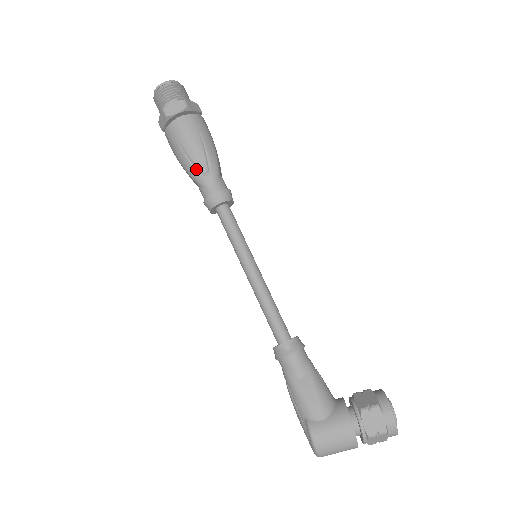
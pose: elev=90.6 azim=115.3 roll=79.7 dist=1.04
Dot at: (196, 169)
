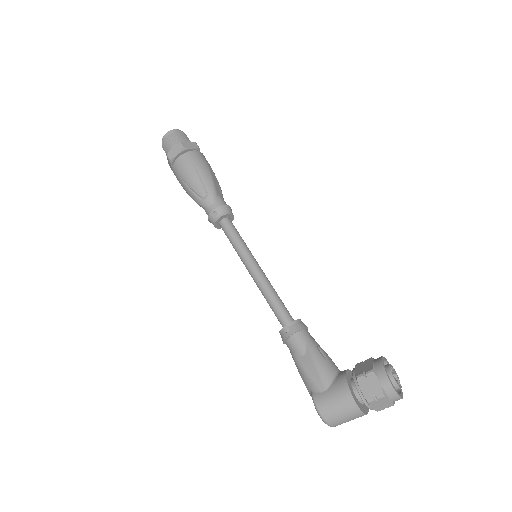
Dot at: (197, 195)
